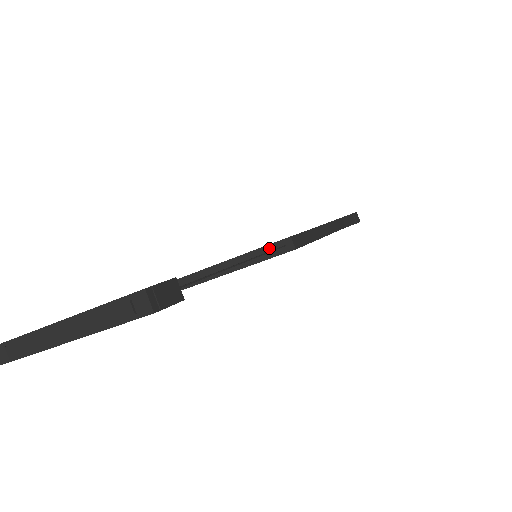
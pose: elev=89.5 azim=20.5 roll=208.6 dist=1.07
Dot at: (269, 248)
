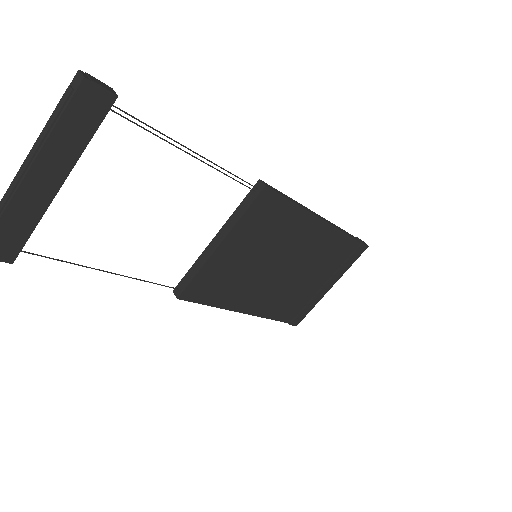
Dot at: (246, 200)
